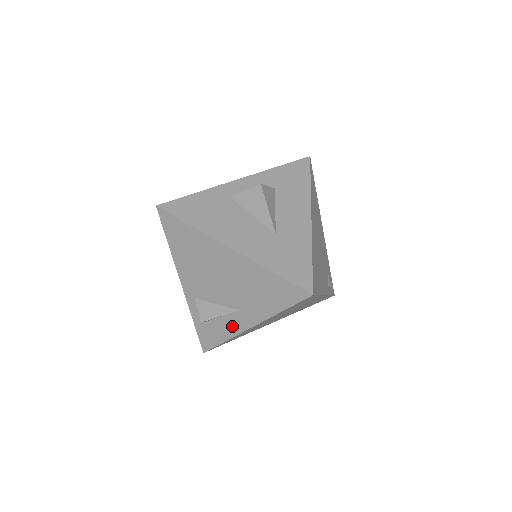
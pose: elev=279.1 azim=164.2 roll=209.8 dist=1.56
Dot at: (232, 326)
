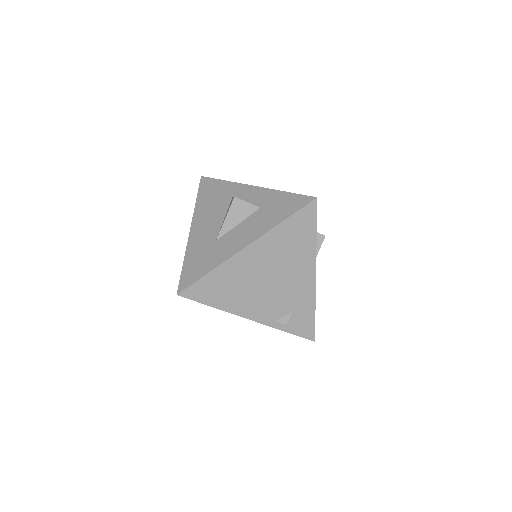
Dot at: occluded
